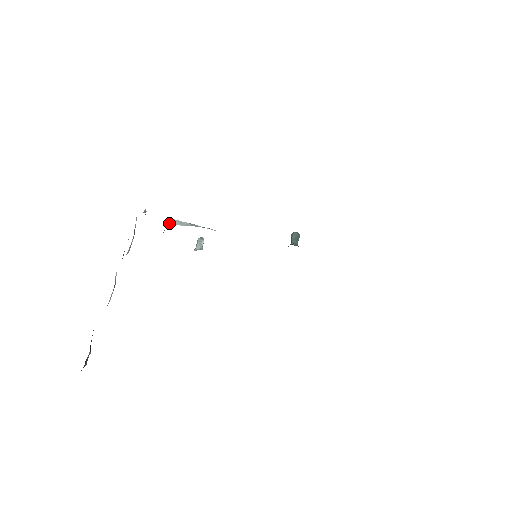
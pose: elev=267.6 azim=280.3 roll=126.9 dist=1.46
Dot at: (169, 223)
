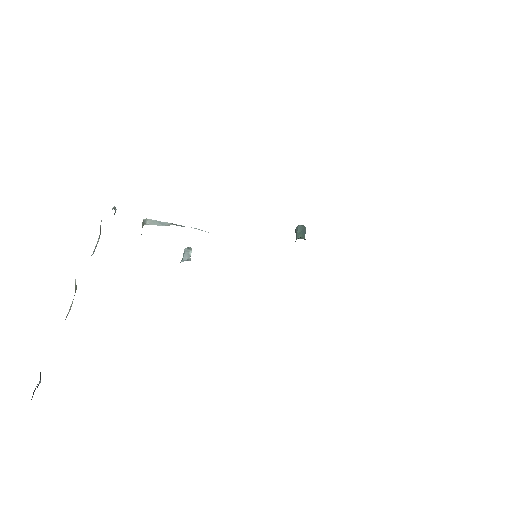
Dot at: (146, 224)
